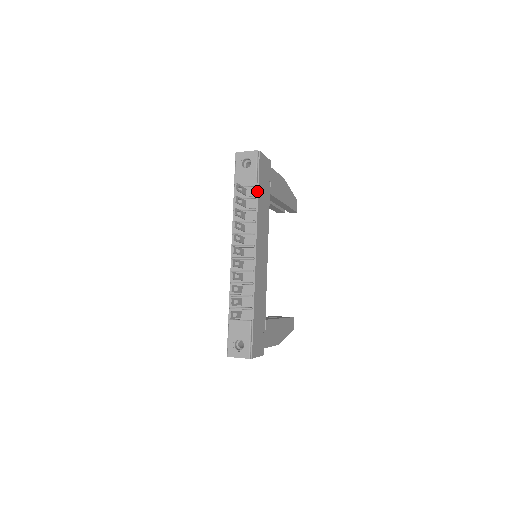
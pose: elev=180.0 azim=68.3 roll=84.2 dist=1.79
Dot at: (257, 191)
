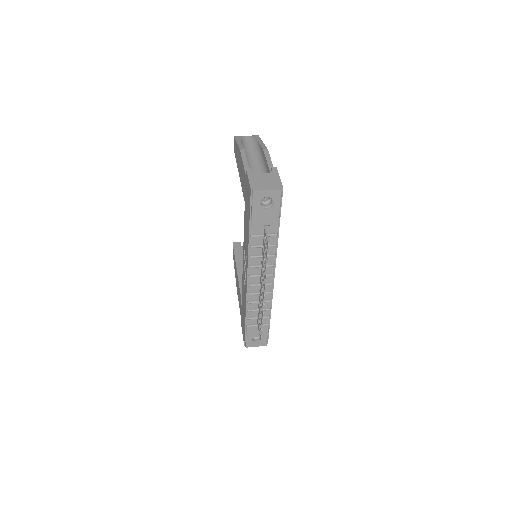
Dot at: (278, 228)
